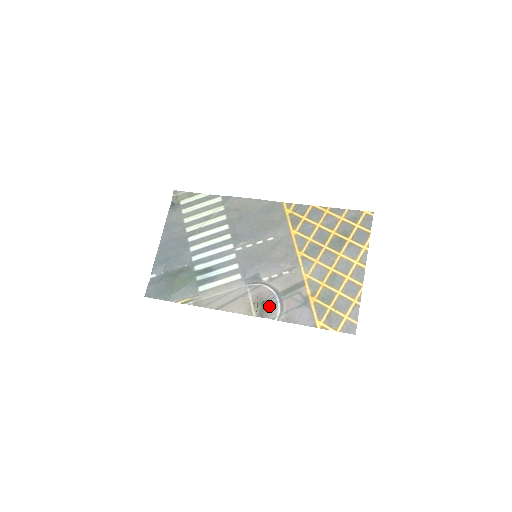
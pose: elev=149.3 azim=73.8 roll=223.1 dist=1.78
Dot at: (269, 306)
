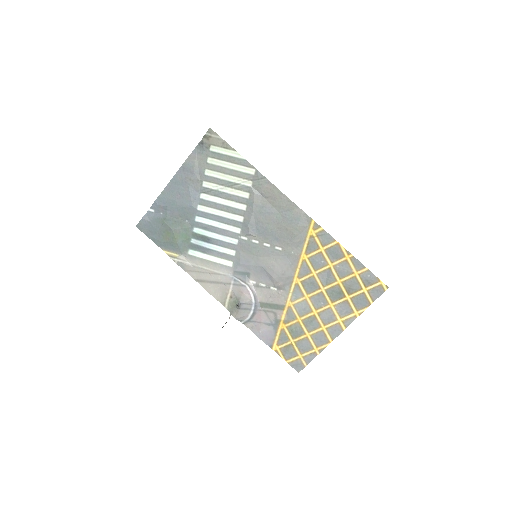
Dot at: (242, 309)
